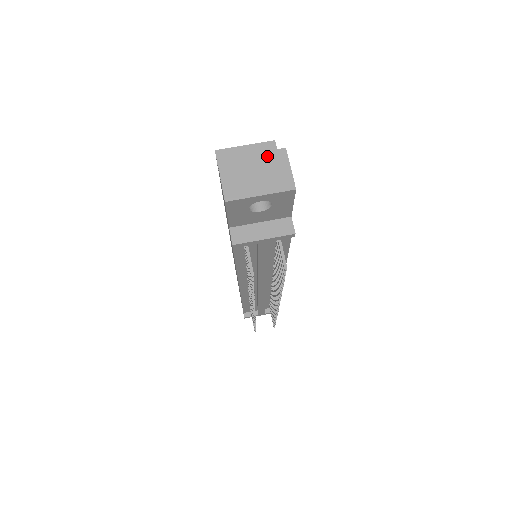
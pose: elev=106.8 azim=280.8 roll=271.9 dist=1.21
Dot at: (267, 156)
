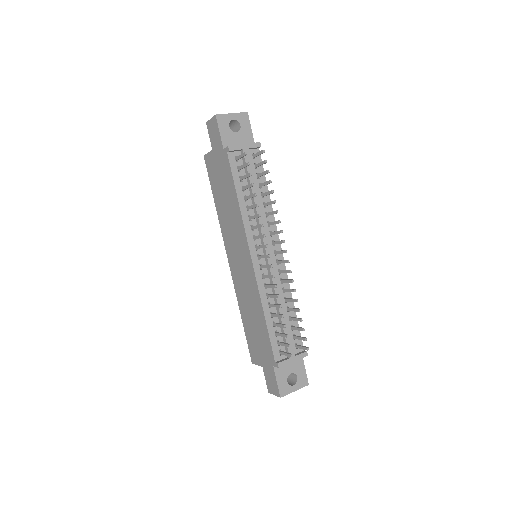
Dot at: occluded
